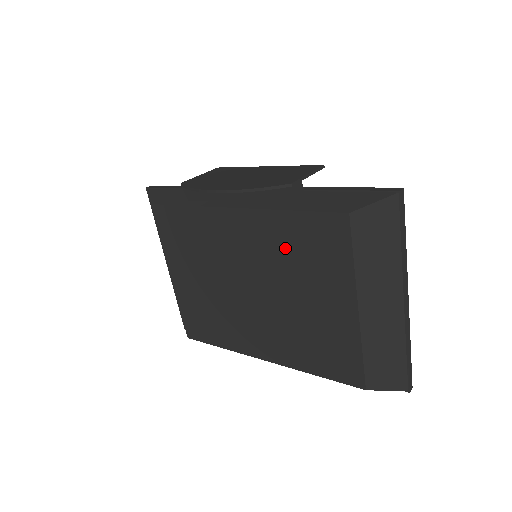
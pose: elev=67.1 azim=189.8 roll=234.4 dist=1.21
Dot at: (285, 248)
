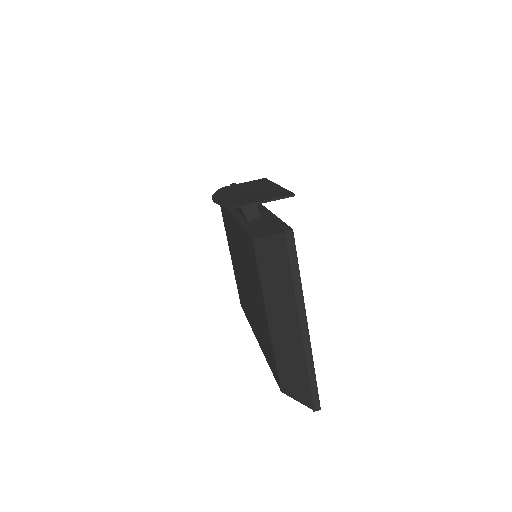
Dot at: (246, 255)
